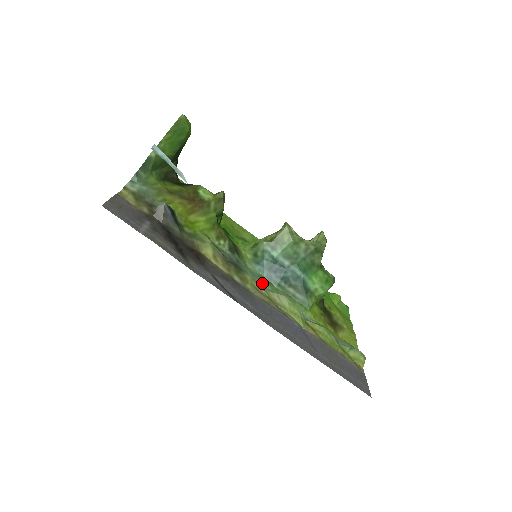
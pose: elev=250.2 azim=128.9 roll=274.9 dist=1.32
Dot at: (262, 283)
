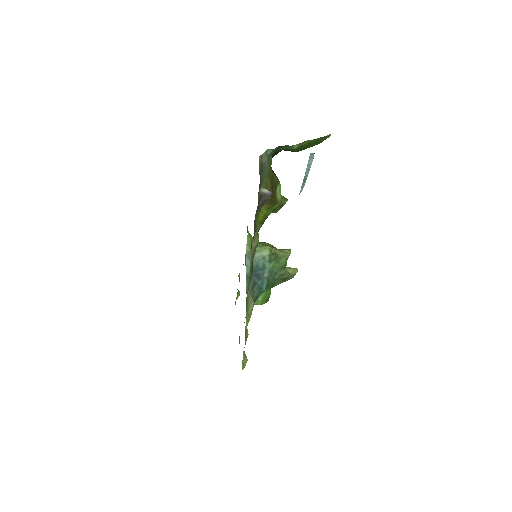
Dot at: occluded
